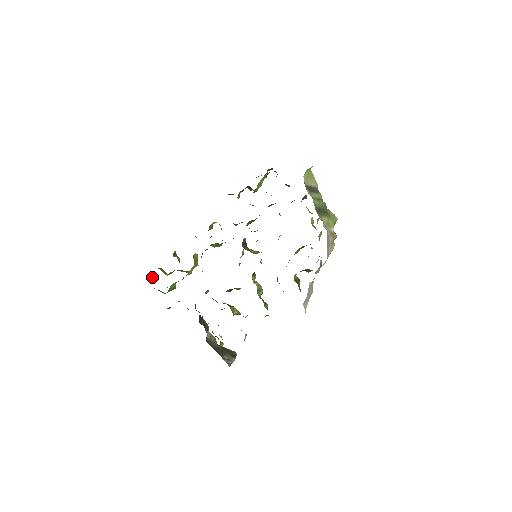
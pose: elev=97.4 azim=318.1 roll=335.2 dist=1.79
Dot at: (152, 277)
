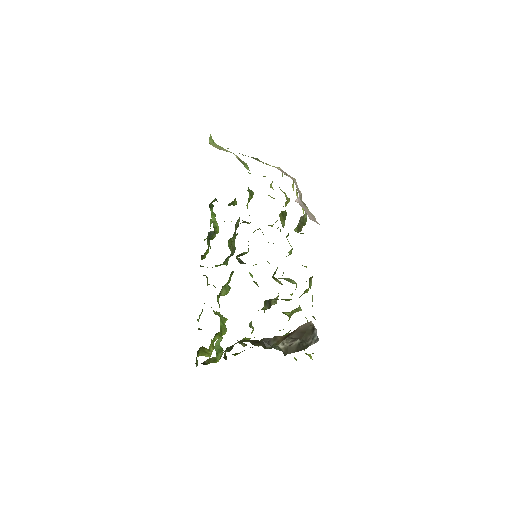
Dot at: (196, 361)
